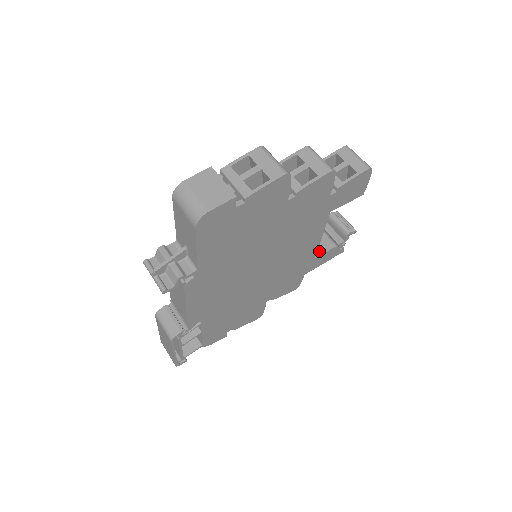
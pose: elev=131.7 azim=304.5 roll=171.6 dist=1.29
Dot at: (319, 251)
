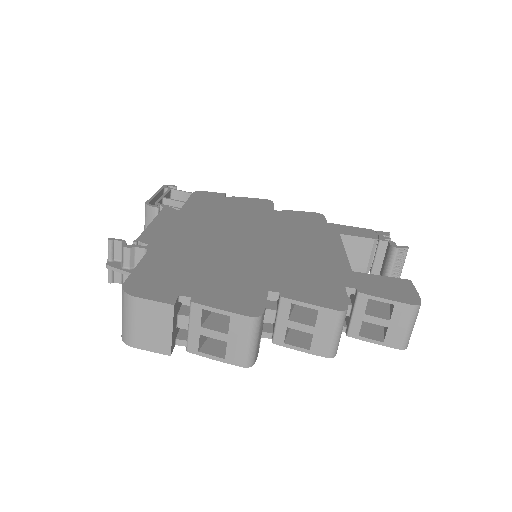
Dot at: occluded
